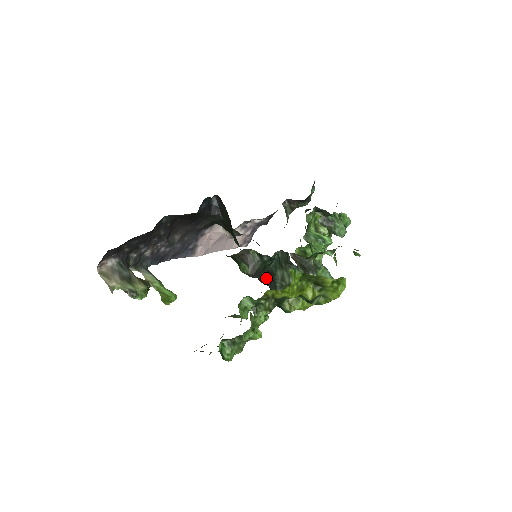
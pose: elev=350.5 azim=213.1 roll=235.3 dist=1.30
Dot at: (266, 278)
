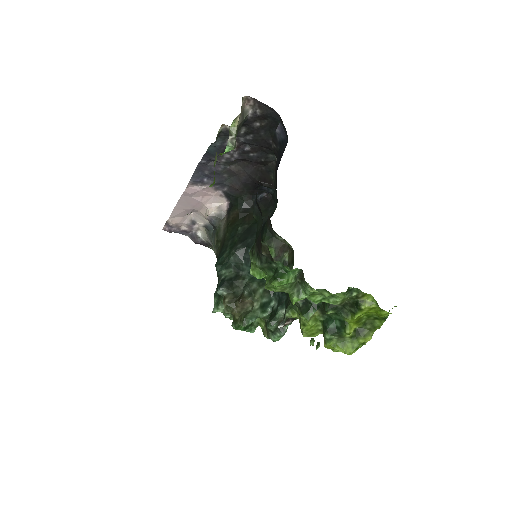
Dot at: (228, 273)
